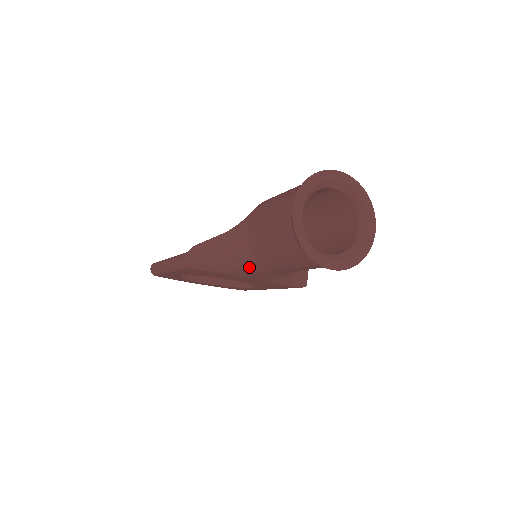
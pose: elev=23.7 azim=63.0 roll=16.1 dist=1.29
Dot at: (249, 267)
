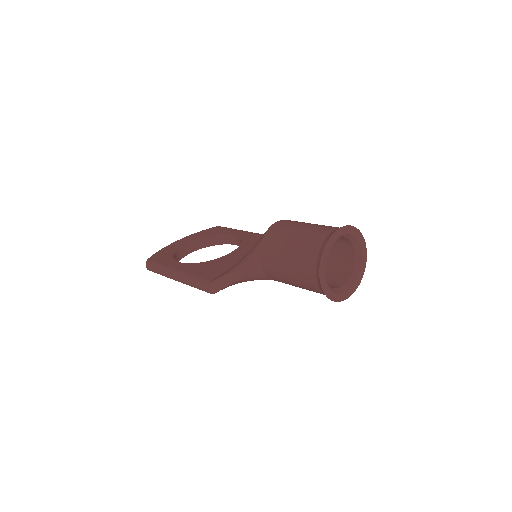
Dot at: occluded
